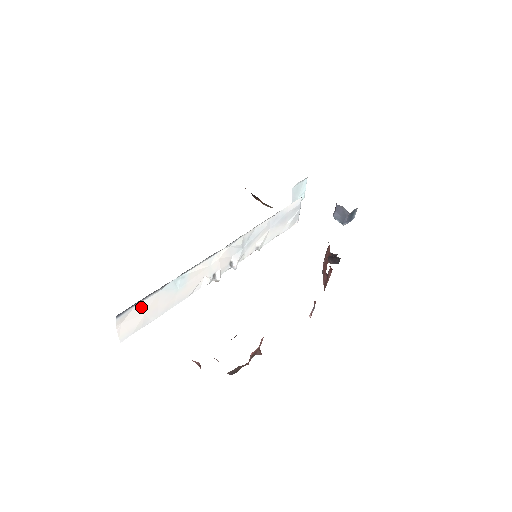
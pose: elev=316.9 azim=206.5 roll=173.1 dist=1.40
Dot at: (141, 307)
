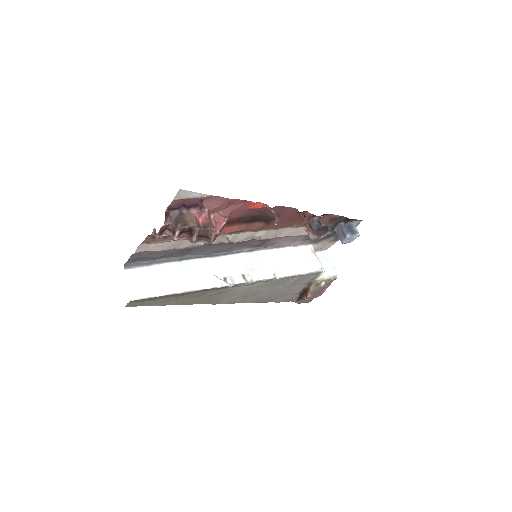
Dot at: (149, 274)
